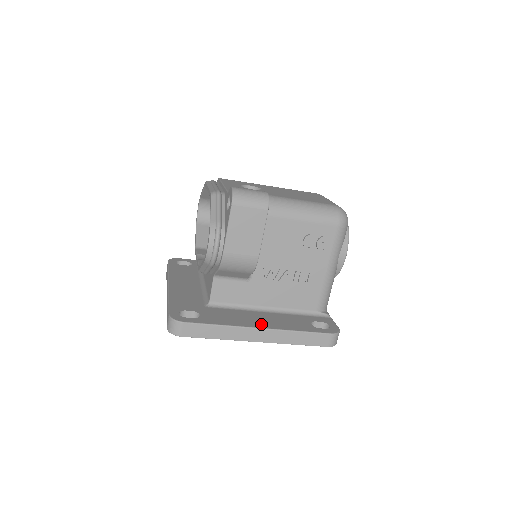
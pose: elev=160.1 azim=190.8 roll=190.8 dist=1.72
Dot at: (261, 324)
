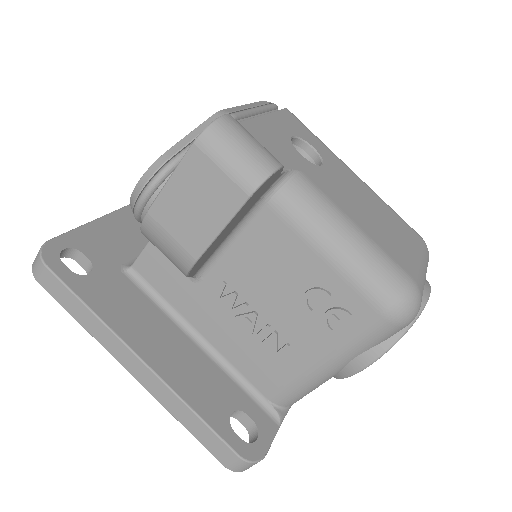
Dot at: (153, 354)
